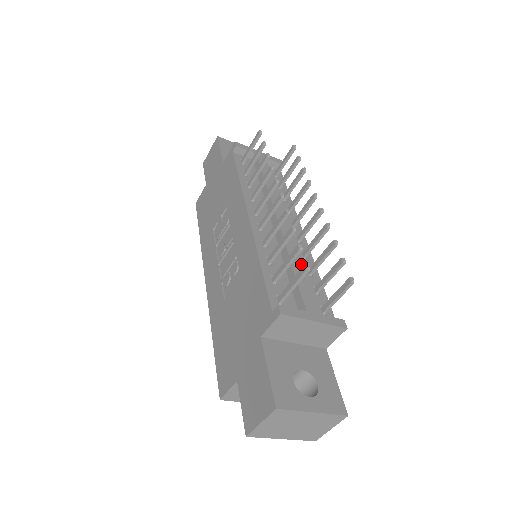
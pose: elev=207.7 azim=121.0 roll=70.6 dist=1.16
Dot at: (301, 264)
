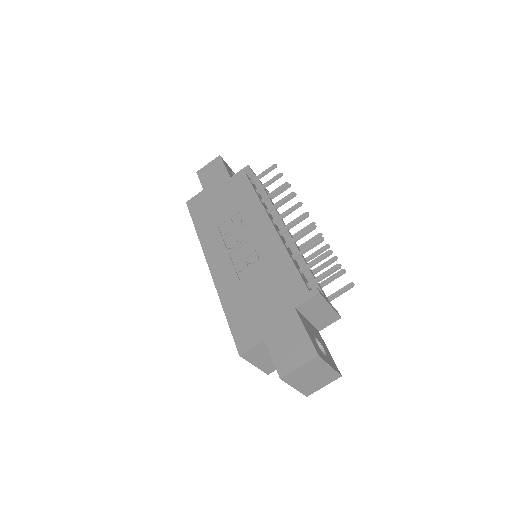
Dot at: occluded
